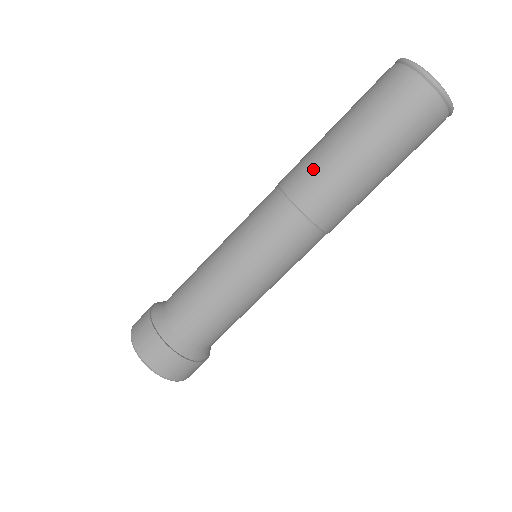
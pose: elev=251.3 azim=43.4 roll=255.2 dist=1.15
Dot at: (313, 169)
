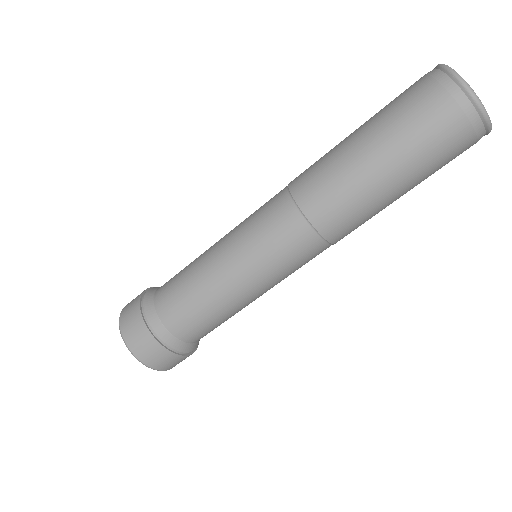
Dot at: (346, 203)
